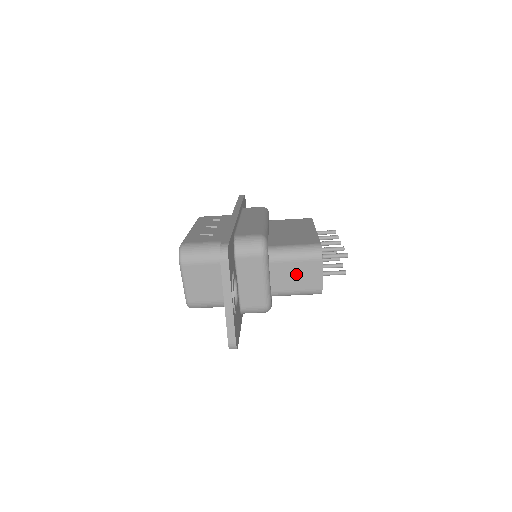
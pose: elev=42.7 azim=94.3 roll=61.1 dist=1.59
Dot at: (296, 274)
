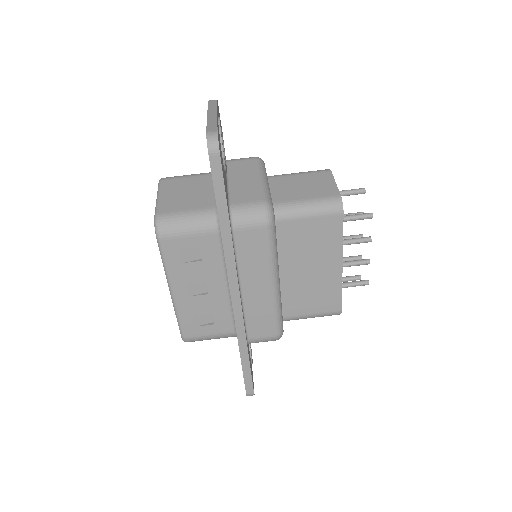
Dot at: (302, 185)
